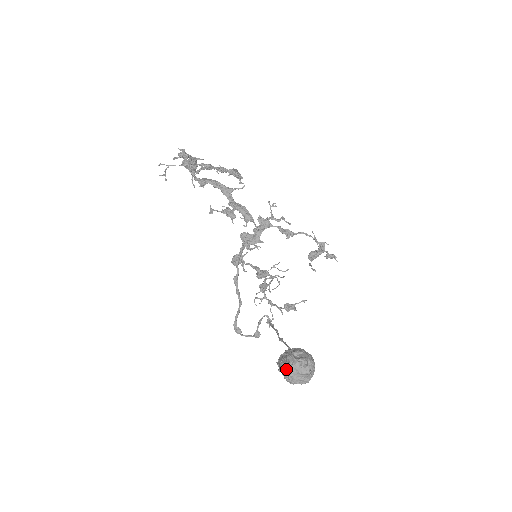
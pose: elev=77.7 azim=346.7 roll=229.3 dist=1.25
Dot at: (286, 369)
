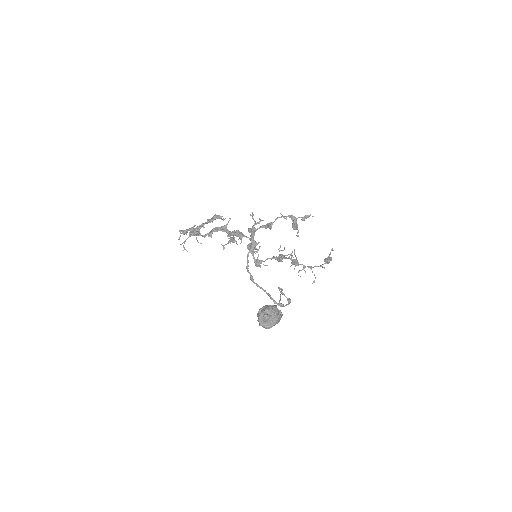
Dot at: (259, 323)
